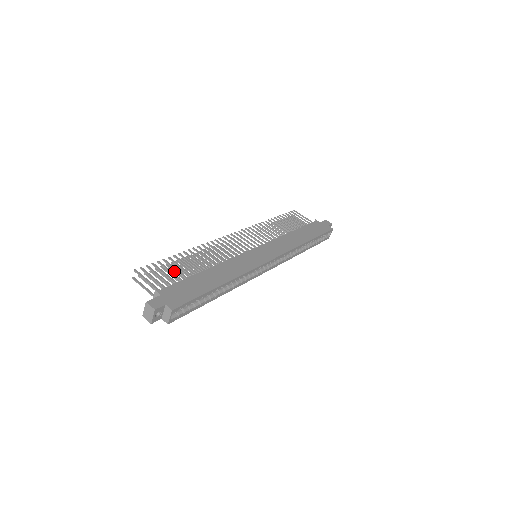
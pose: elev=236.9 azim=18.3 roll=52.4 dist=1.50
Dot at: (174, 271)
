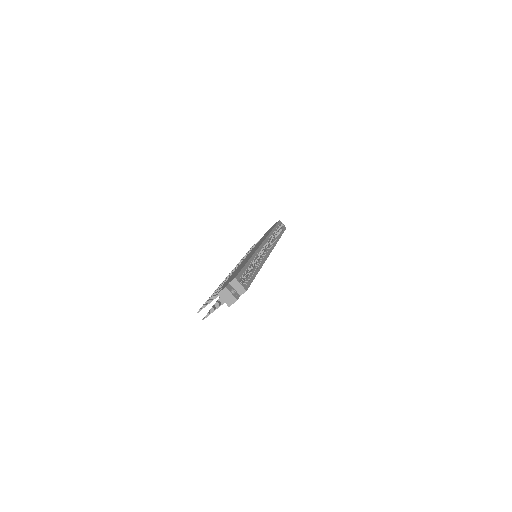
Dot at: occluded
